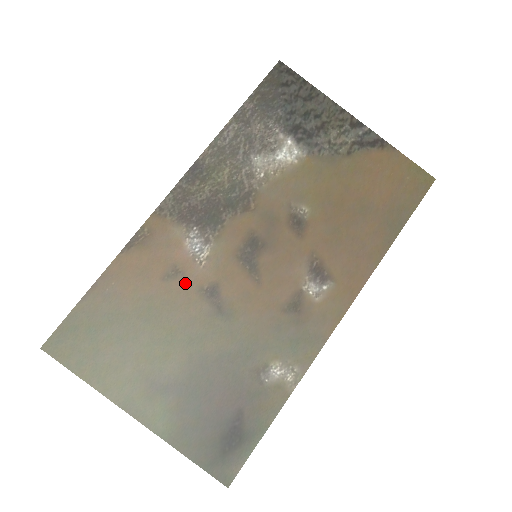
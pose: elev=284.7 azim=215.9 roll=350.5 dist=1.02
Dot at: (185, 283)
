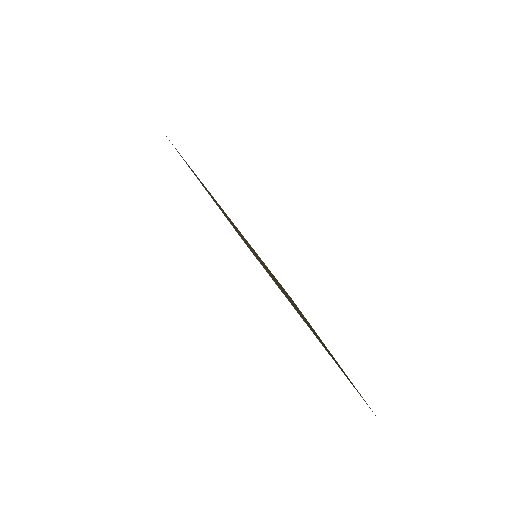
Dot at: occluded
